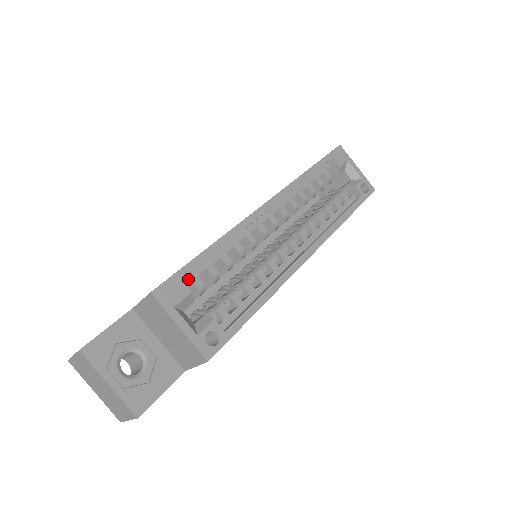
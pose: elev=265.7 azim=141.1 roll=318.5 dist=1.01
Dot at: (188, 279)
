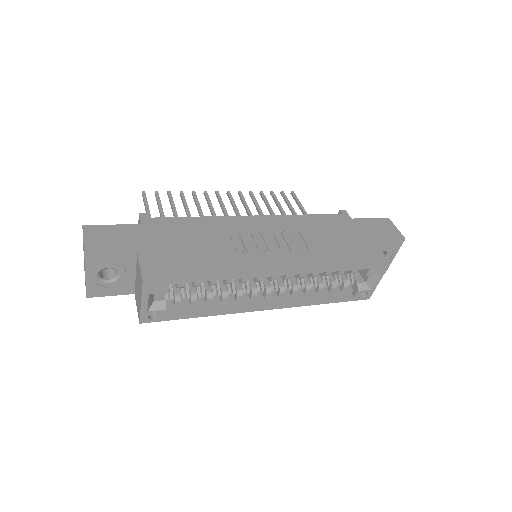
Dot at: occluded
